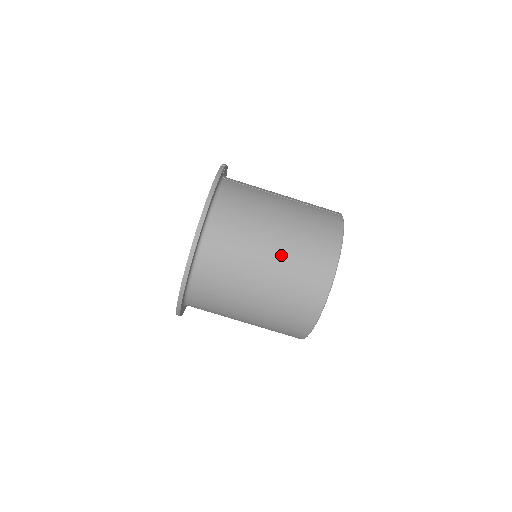
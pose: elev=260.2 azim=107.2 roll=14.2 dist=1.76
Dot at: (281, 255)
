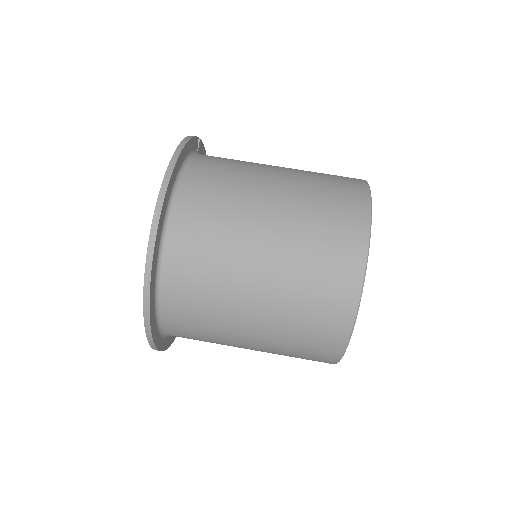
Dot at: (286, 221)
